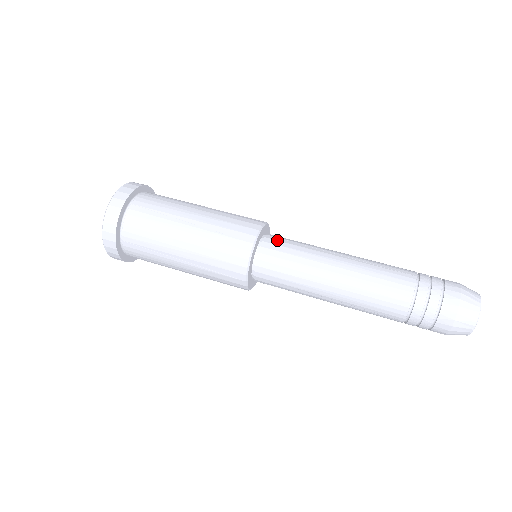
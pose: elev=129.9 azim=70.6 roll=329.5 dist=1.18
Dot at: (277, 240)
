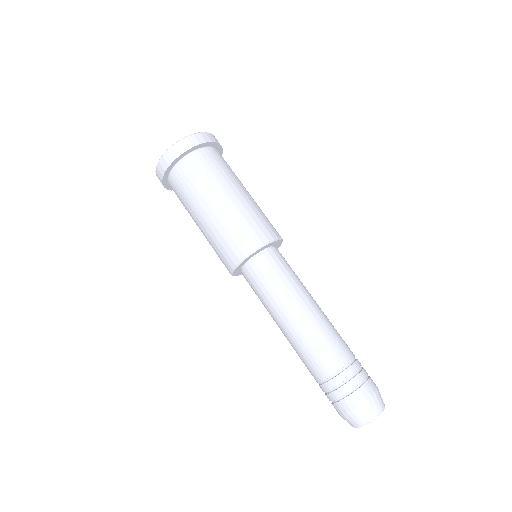
Dot at: (274, 259)
